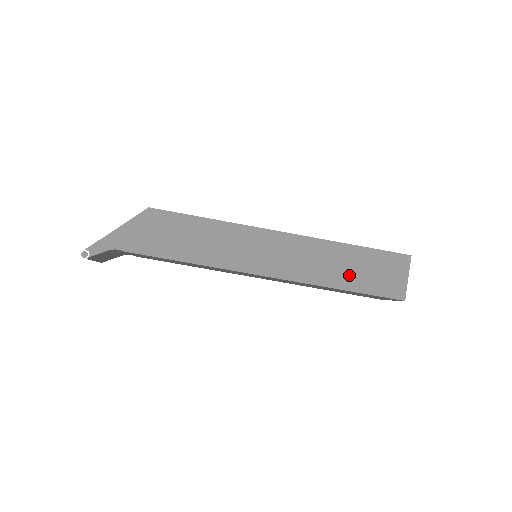
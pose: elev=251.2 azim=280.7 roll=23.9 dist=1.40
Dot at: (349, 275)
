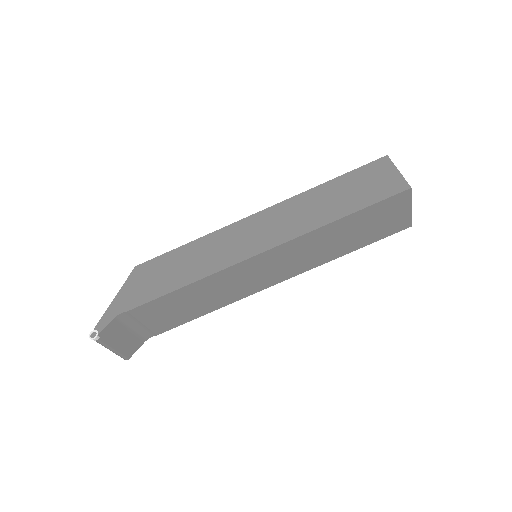
Dot at: (341, 203)
